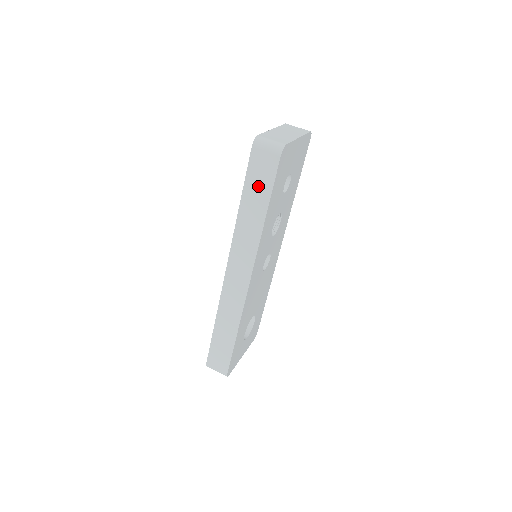
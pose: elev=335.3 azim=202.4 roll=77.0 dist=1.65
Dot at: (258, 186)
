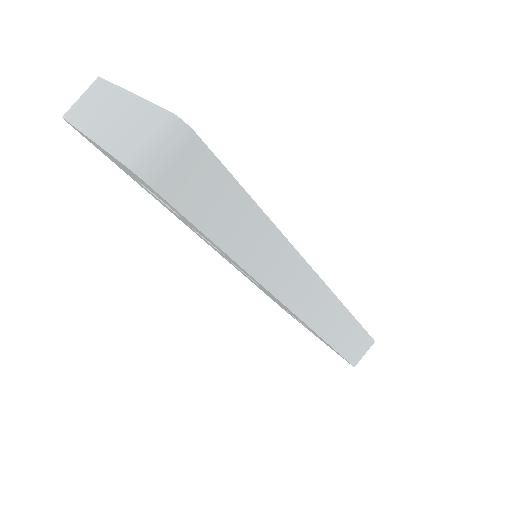
Dot at: (218, 206)
